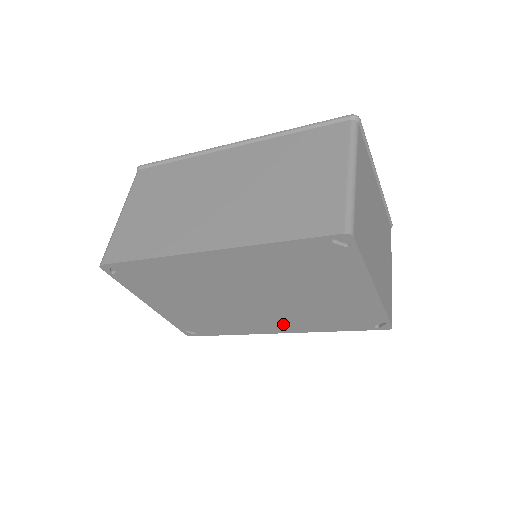
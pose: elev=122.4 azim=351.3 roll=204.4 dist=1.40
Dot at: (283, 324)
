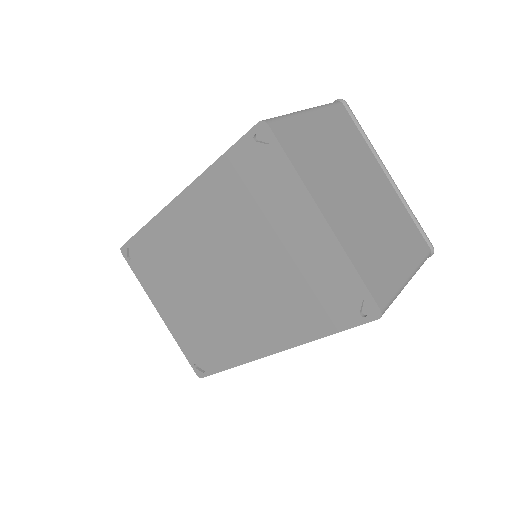
Dot at: (269, 330)
